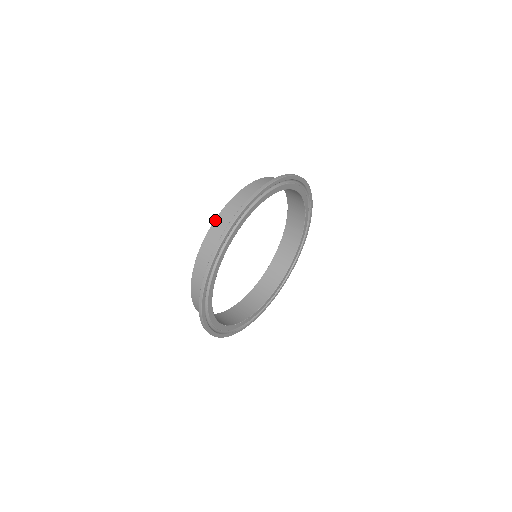
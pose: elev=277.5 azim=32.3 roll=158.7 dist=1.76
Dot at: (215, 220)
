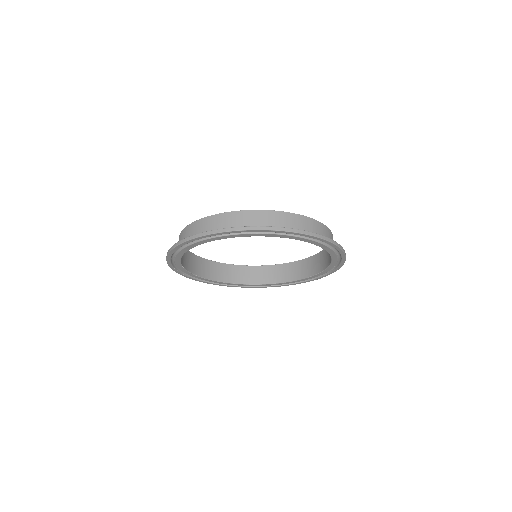
Dot at: (255, 210)
